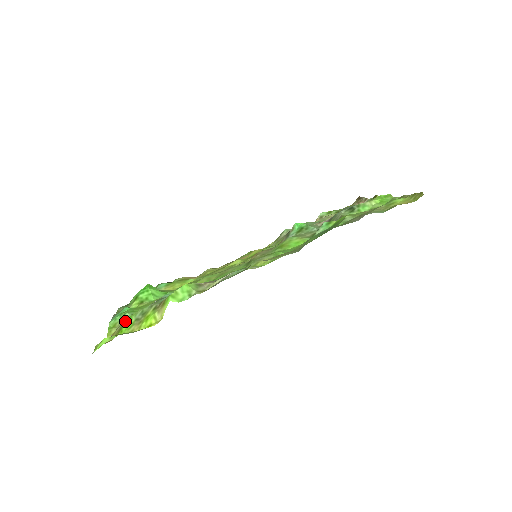
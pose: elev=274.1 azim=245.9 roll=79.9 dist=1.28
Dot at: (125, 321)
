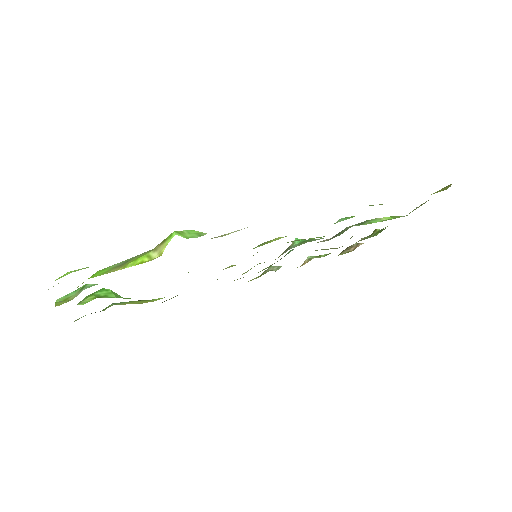
Dot at: occluded
